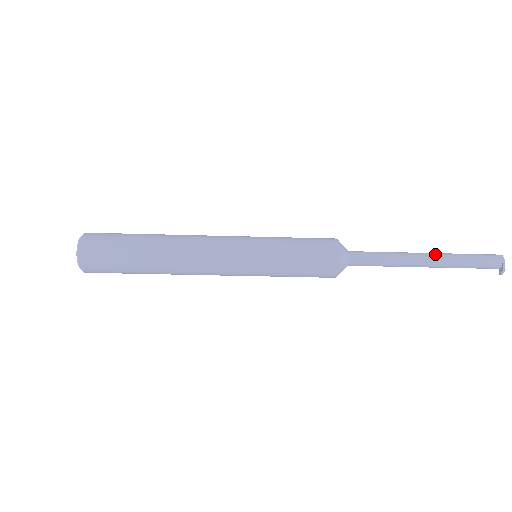
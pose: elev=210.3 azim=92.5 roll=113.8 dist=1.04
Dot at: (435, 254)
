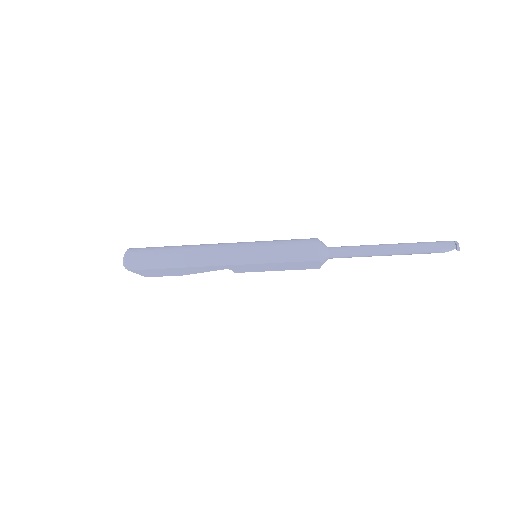
Dot at: (397, 244)
